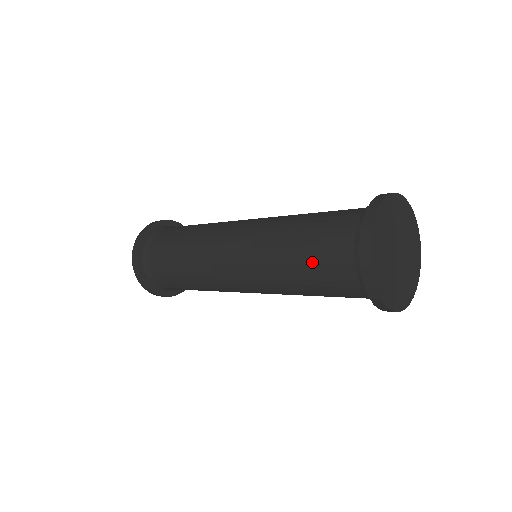
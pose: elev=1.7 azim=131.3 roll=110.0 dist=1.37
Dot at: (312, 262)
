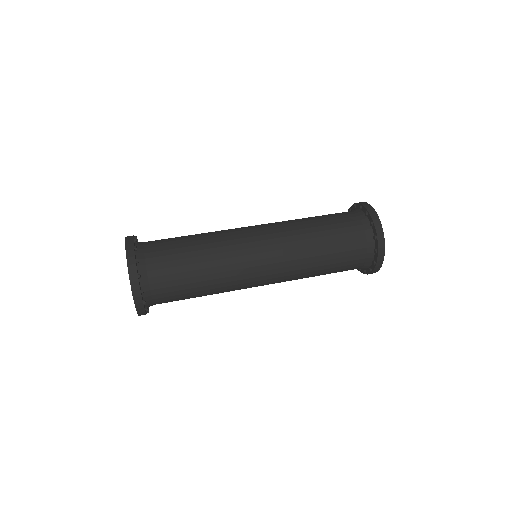
Dot at: (338, 262)
